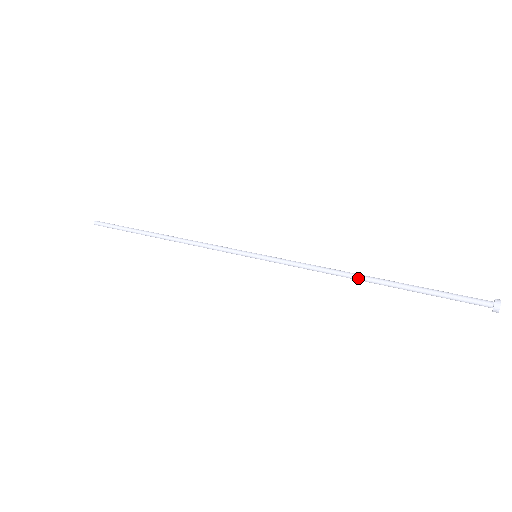
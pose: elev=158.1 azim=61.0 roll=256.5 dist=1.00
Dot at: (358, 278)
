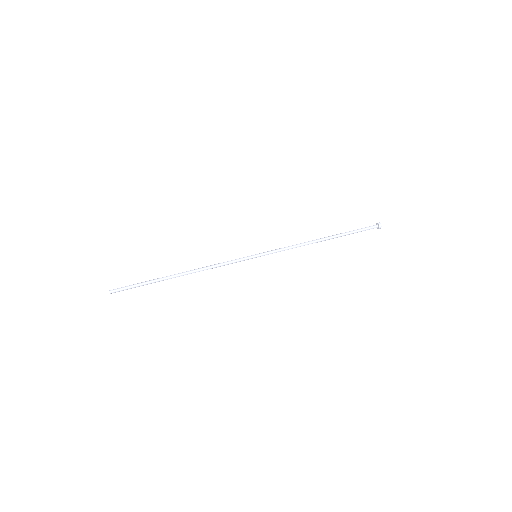
Dot at: occluded
